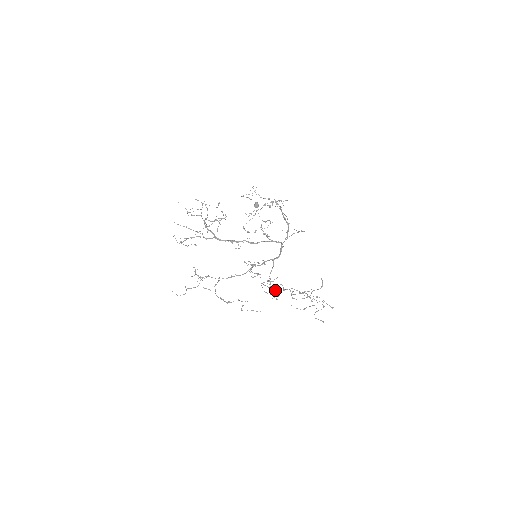
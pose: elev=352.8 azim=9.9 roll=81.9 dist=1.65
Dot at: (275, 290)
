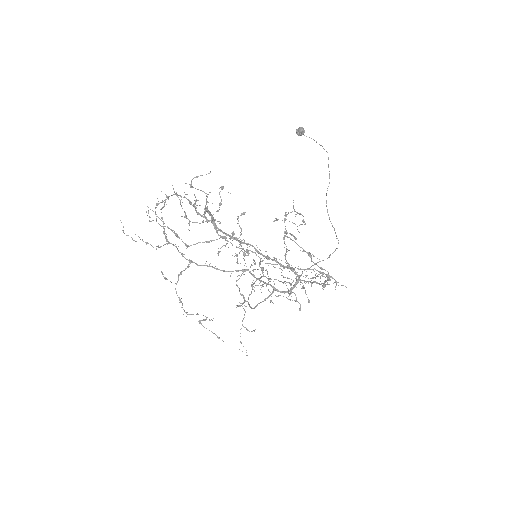
Dot at: occluded
